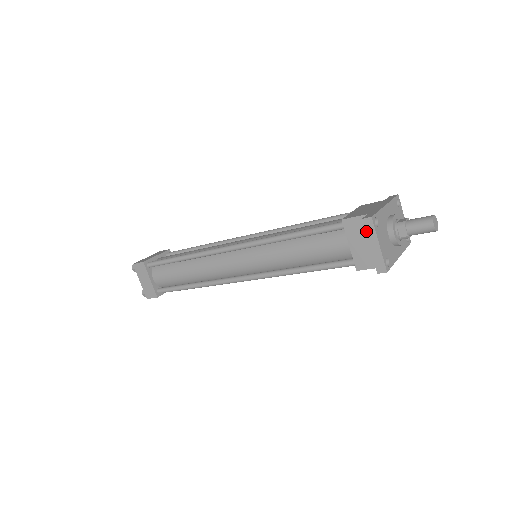
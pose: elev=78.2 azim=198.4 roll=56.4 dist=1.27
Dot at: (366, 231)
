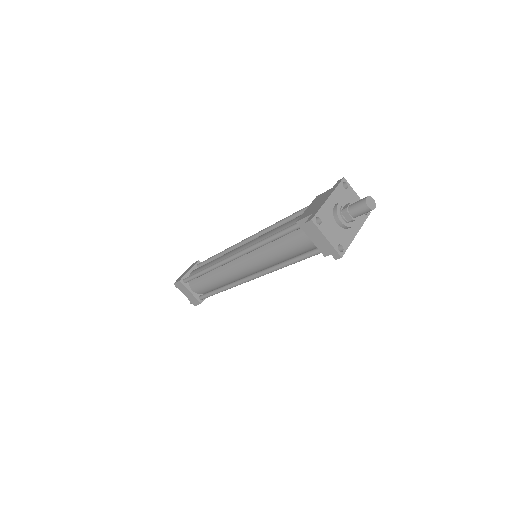
Dot at: (313, 231)
